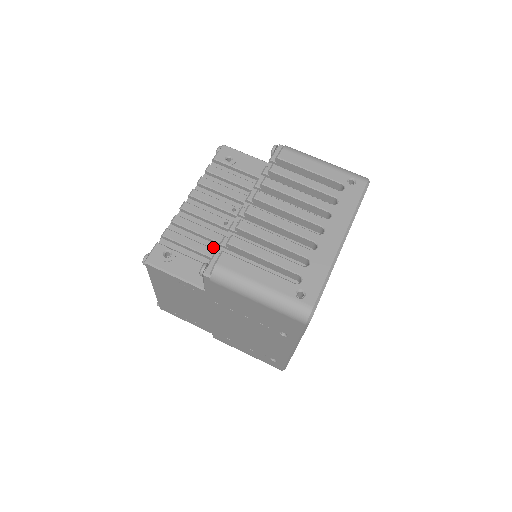
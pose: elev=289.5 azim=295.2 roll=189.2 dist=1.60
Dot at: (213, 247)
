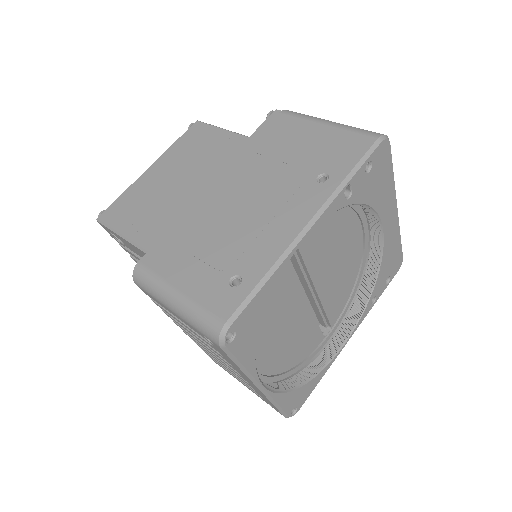
Dot at: occluded
